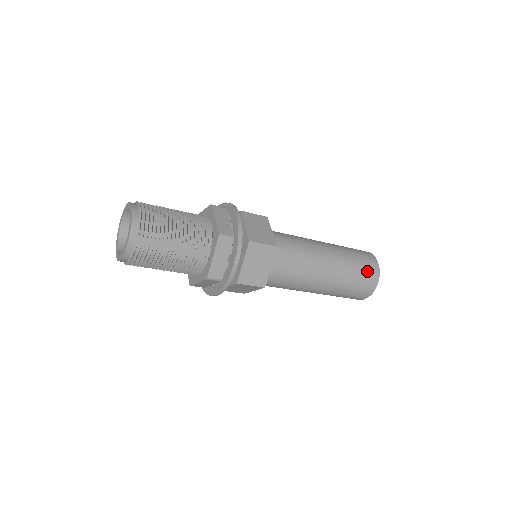
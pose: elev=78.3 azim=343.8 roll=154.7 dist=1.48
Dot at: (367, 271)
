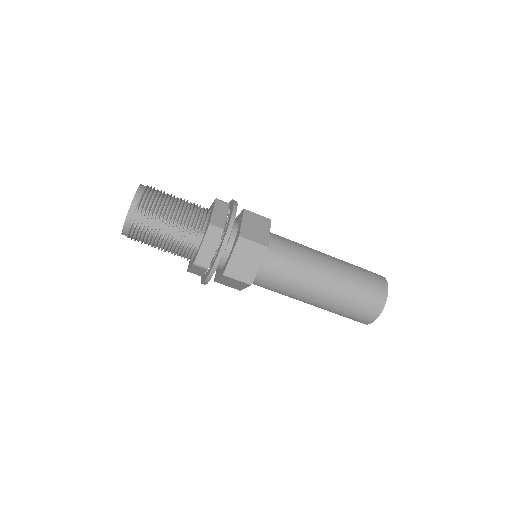
Dot at: (372, 293)
